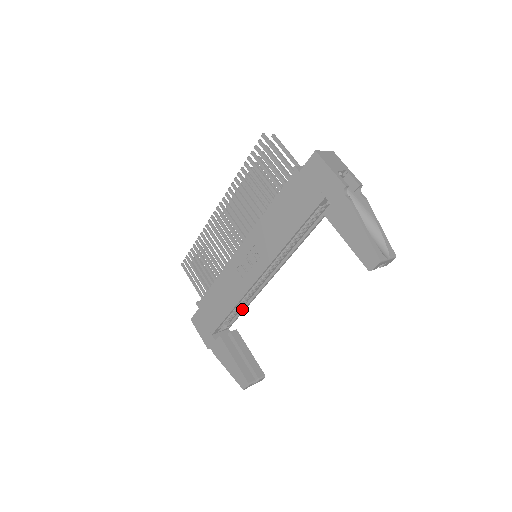
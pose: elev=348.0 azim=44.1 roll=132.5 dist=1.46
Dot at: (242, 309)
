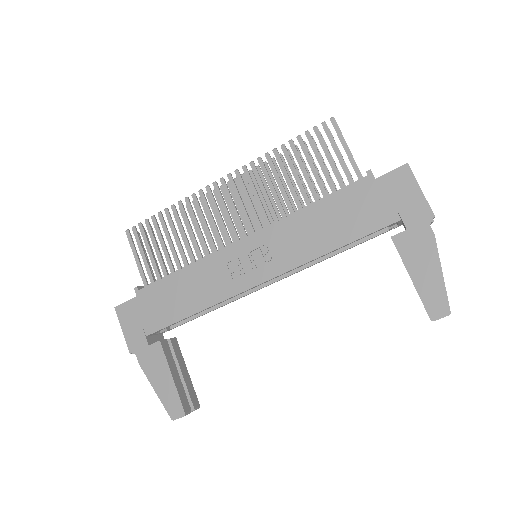
Dot at: (198, 314)
